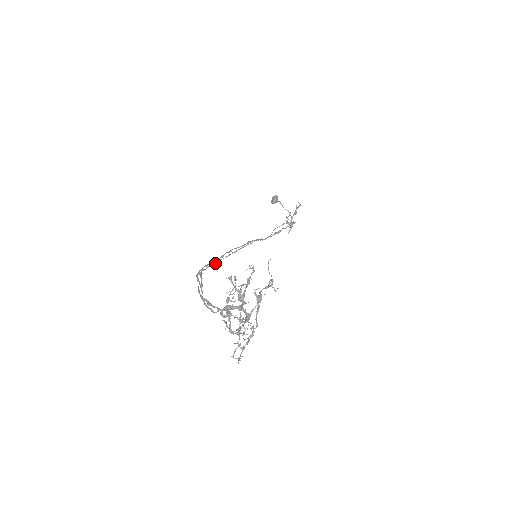
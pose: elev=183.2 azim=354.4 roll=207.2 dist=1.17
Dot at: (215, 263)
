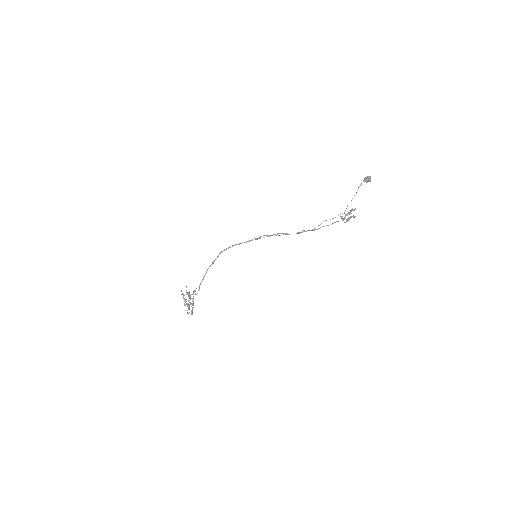
Dot at: (245, 242)
